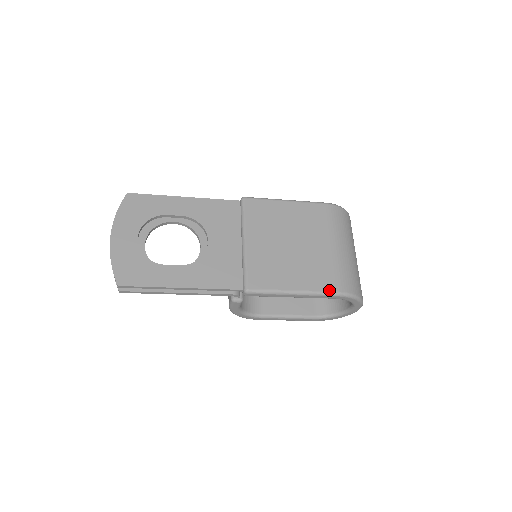
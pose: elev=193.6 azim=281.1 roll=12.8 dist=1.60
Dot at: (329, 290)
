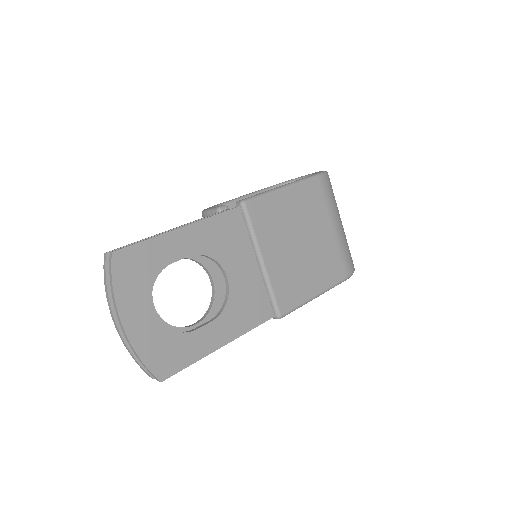
Dot at: (340, 280)
